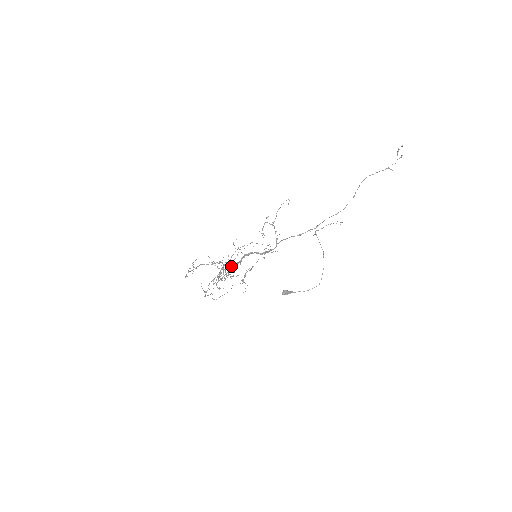
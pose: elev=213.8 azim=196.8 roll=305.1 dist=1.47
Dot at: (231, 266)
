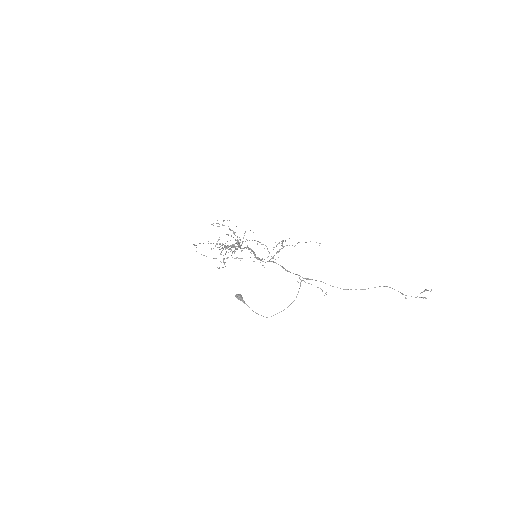
Dot at: (237, 246)
